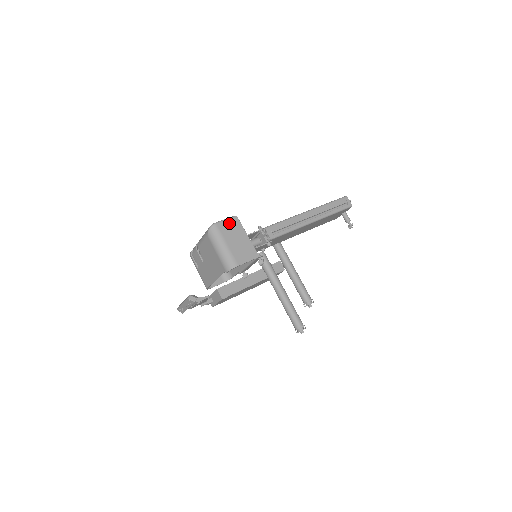
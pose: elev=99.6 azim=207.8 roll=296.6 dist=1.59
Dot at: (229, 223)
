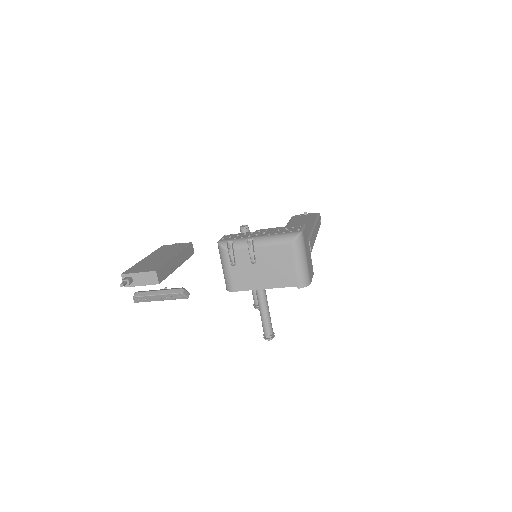
Dot at: (305, 233)
